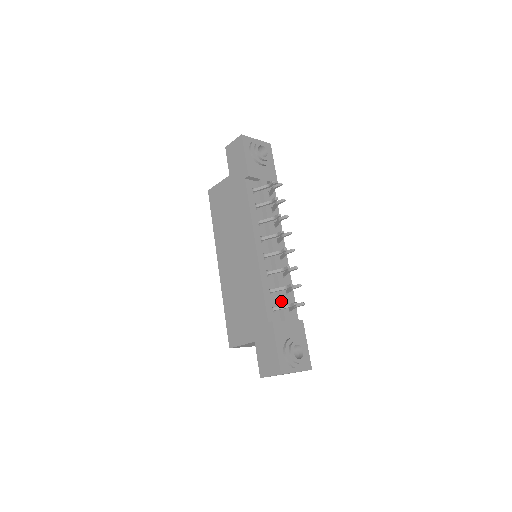
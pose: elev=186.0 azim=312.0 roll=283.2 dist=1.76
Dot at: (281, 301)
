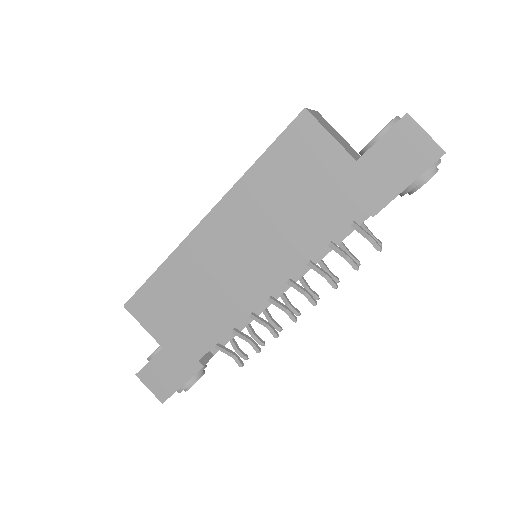
Dot at: (230, 339)
